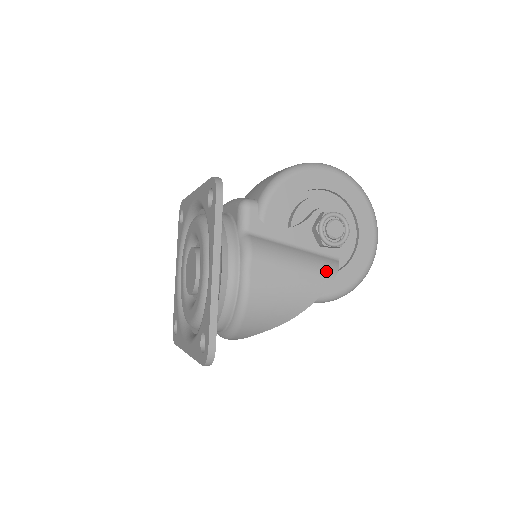
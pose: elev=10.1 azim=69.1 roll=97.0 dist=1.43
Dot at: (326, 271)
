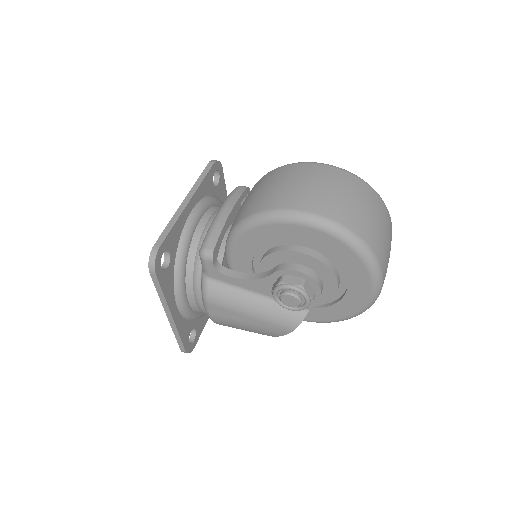
Dot at: (285, 323)
